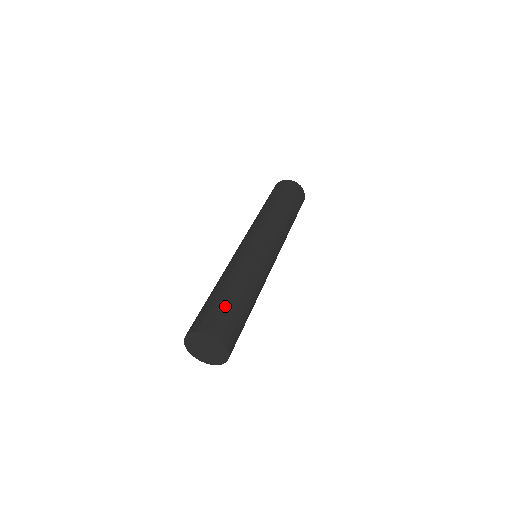
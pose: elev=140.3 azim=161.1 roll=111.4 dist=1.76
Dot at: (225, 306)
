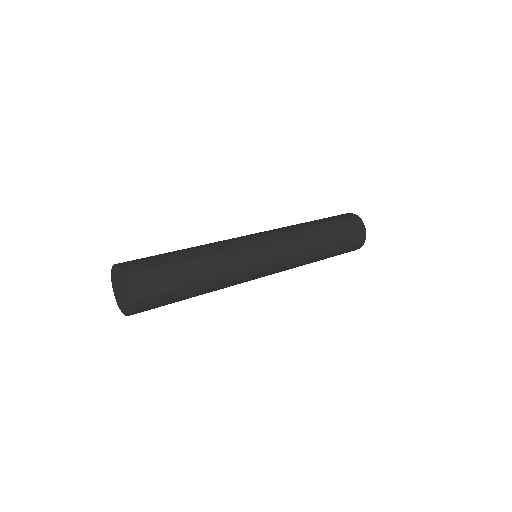
Dot at: (160, 258)
